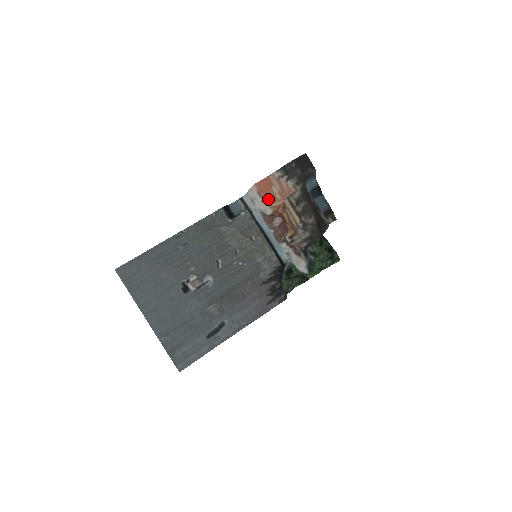
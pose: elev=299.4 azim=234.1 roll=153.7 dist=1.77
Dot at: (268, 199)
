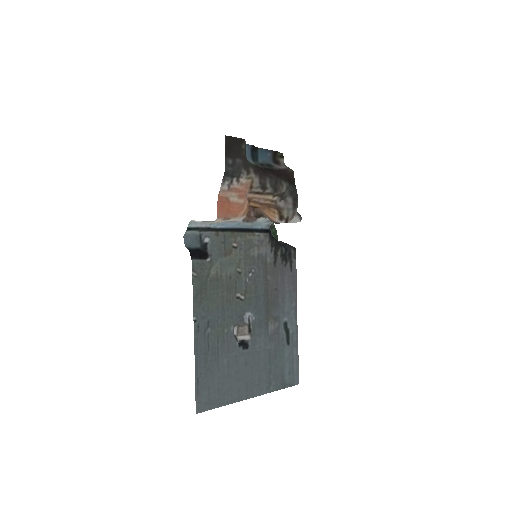
Dot at: (237, 214)
